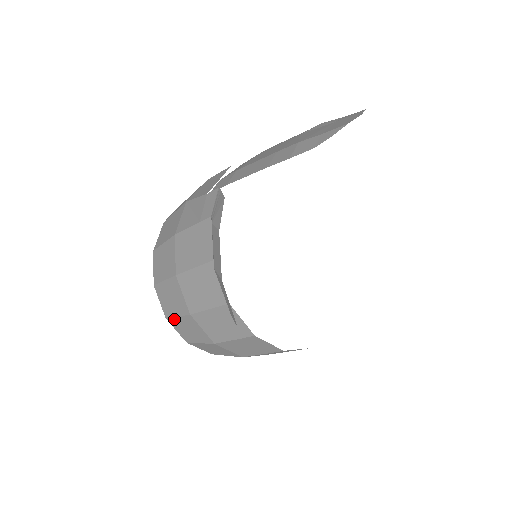
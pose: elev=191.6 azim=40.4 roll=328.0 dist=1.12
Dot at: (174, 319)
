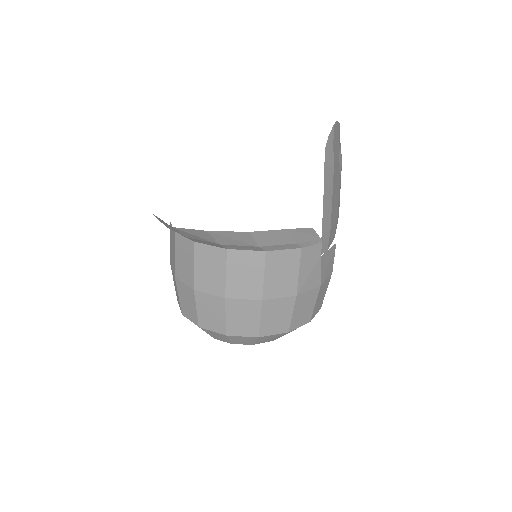
Dot at: (181, 305)
